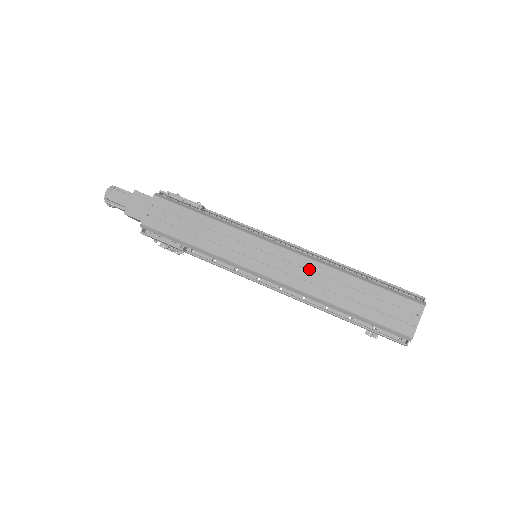
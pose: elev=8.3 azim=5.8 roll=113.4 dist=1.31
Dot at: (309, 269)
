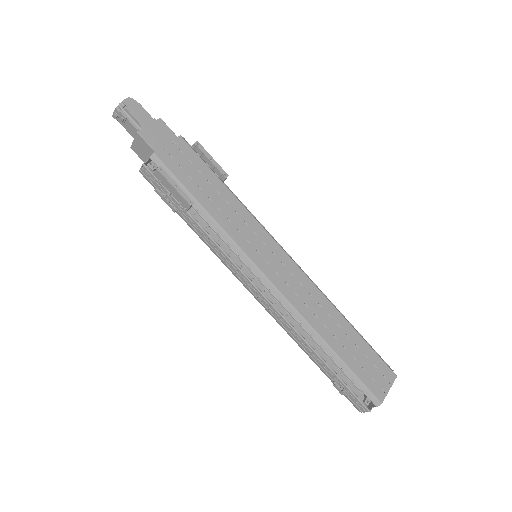
Dot at: (310, 292)
